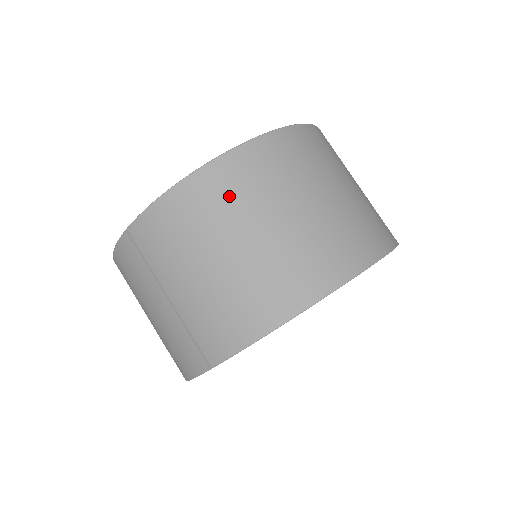
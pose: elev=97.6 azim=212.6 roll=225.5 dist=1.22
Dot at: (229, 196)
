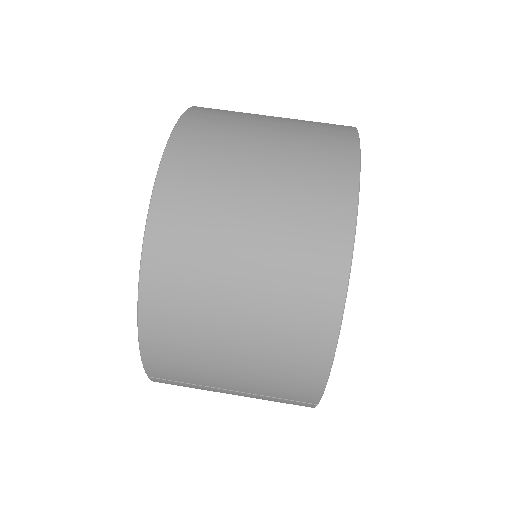
Dot at: (184, 300)
